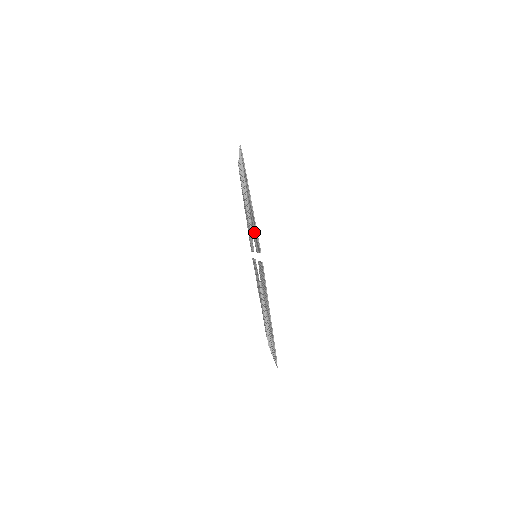
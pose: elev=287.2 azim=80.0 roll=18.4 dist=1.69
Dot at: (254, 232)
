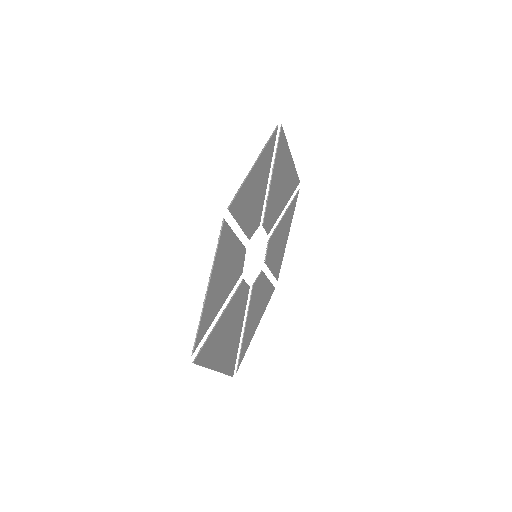
Dot at: (250, 208)
